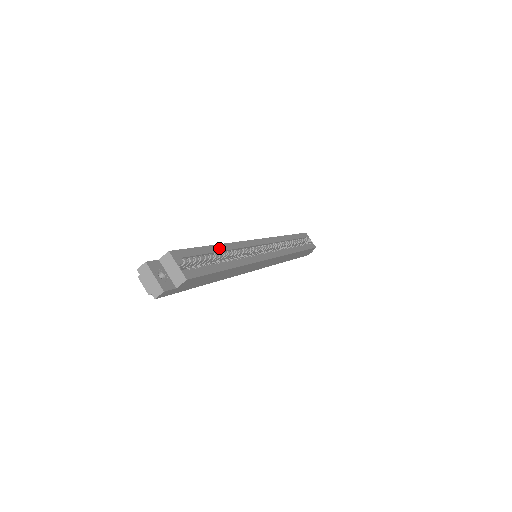
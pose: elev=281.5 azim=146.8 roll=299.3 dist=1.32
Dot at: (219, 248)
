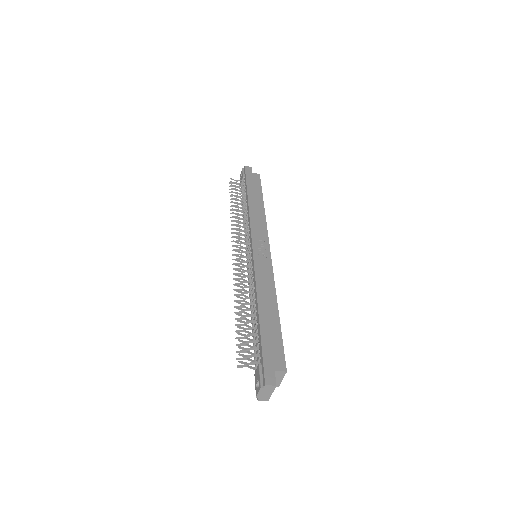
Dot at: (277, 312)
